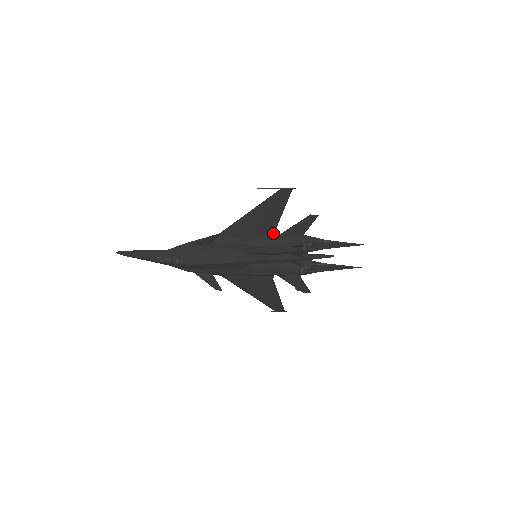
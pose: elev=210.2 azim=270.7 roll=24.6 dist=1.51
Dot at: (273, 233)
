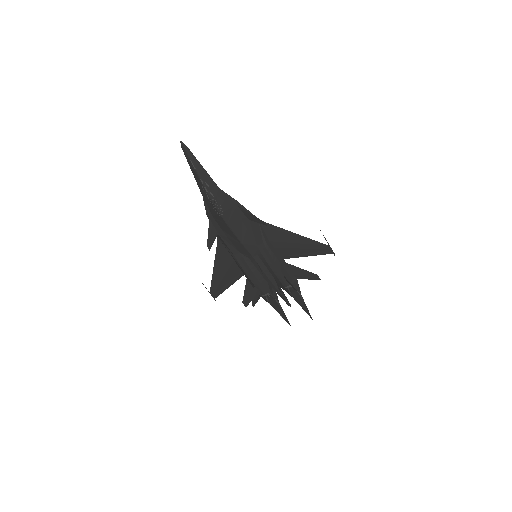
Dot at: (286, 258)
